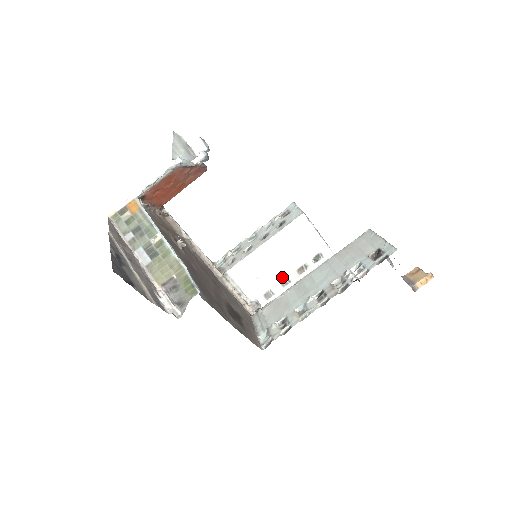
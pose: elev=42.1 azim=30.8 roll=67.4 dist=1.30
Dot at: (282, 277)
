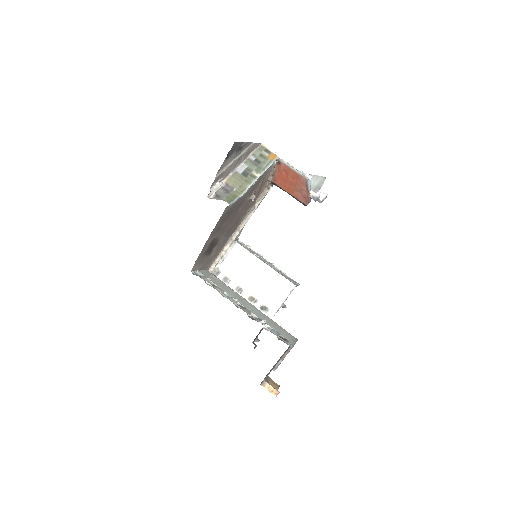
Dot at: (243, 286)
